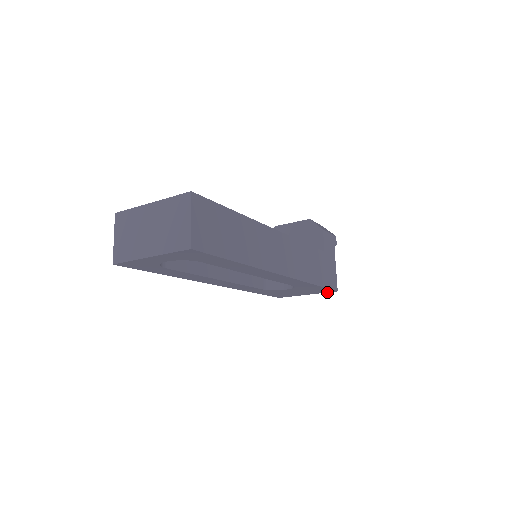
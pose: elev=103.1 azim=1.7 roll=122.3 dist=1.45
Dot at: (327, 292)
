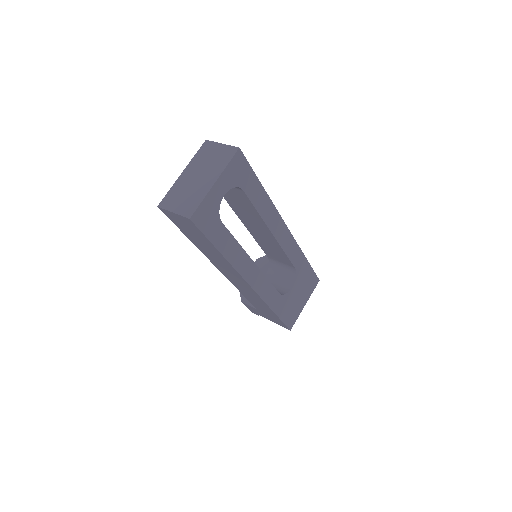
Dot at: (314, 288)
